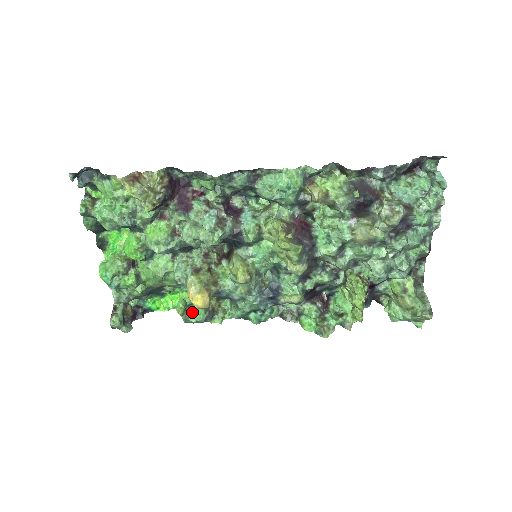
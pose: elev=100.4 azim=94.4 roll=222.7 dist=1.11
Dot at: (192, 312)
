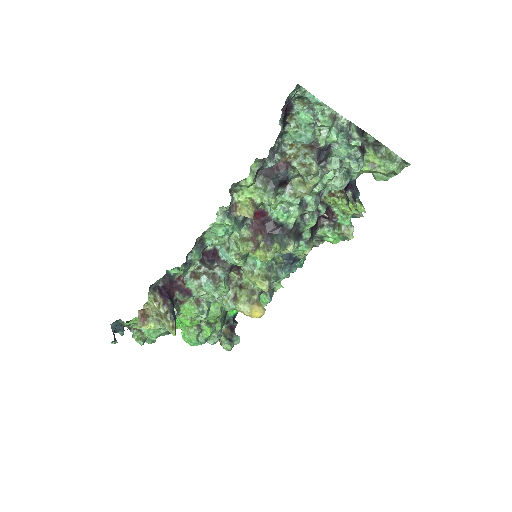
Dot at: occluded
